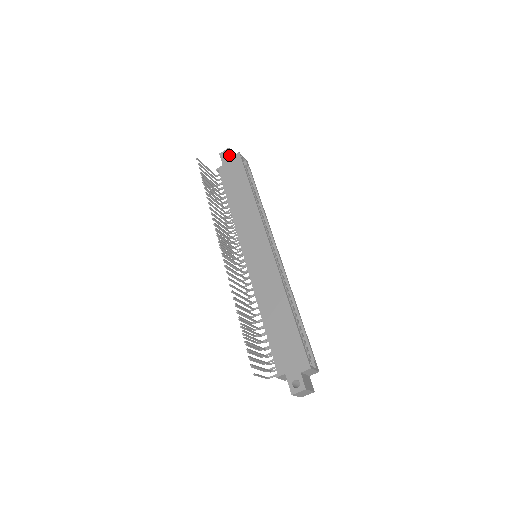
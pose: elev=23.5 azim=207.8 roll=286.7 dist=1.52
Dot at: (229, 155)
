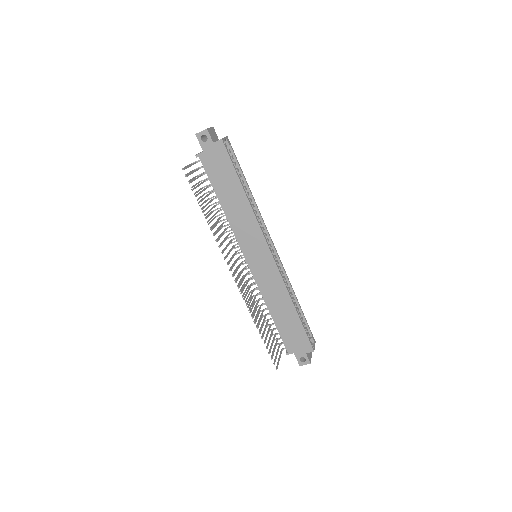
Dot at: (209, 140)
